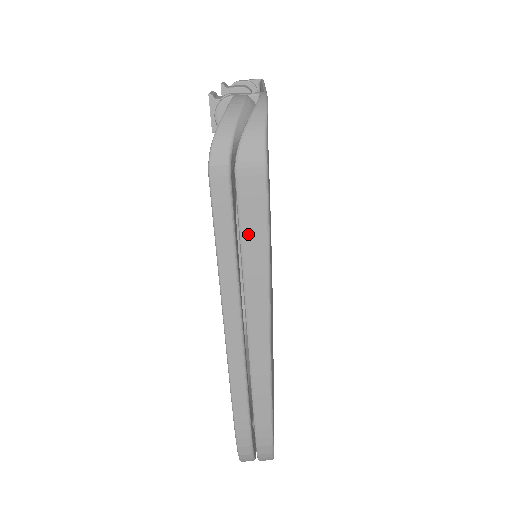
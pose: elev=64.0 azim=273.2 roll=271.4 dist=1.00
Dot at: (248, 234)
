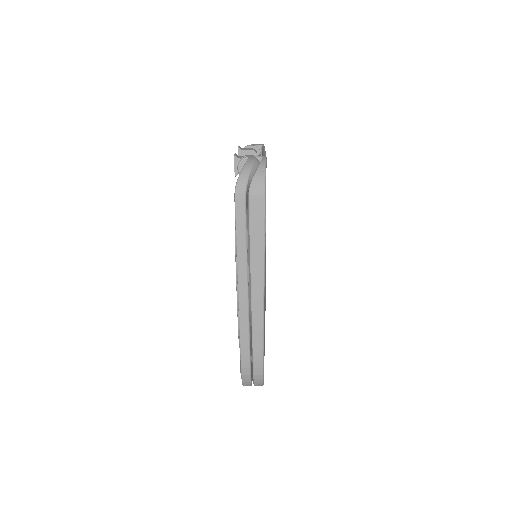
Dot at: (254, 230)
